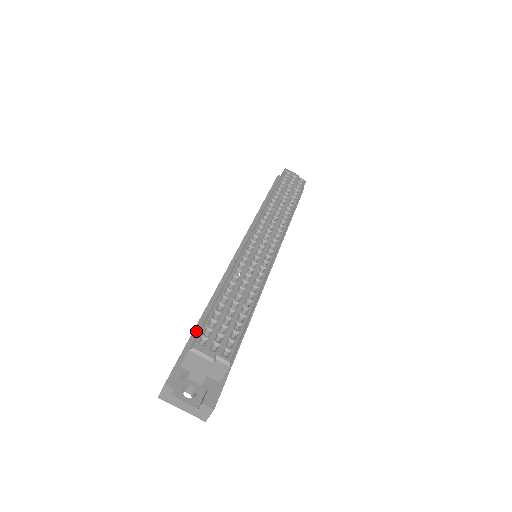
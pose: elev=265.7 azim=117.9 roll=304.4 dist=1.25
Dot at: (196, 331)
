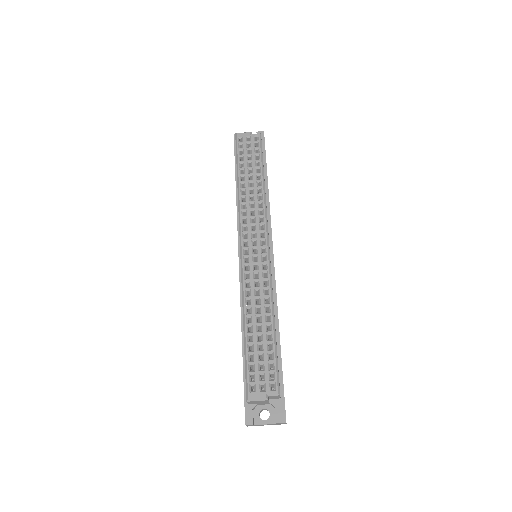
Dot at: occluded
